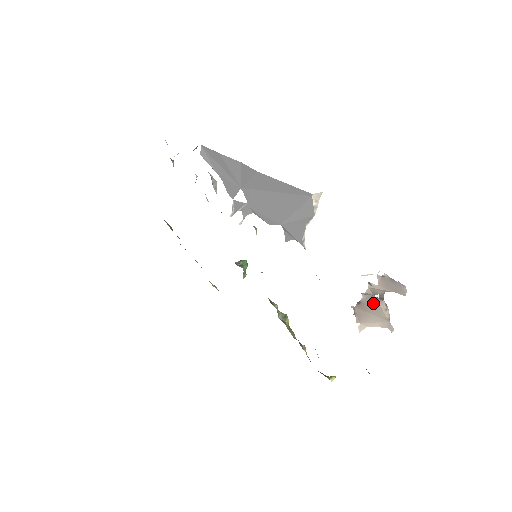
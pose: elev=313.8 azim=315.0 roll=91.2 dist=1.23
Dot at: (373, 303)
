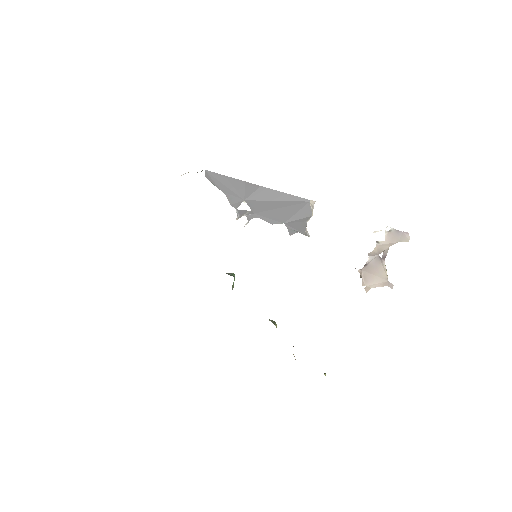
Dot at: (377, 263)
